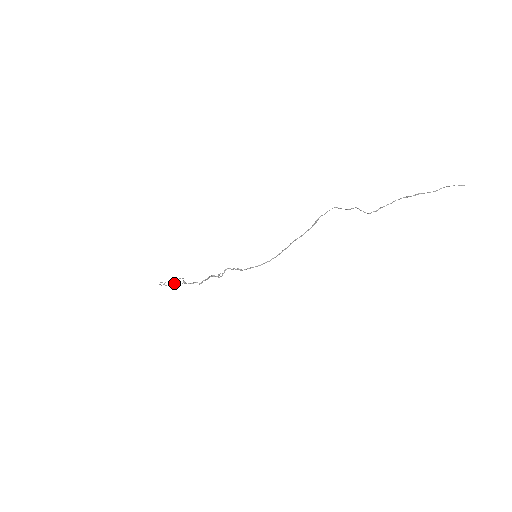
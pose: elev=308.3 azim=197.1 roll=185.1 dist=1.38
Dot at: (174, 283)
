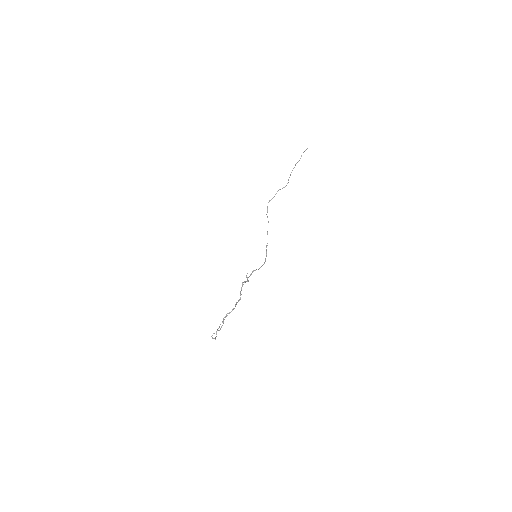
Dot at: occluded
